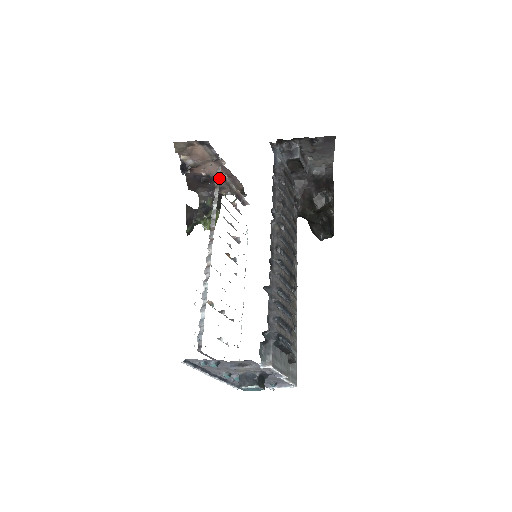
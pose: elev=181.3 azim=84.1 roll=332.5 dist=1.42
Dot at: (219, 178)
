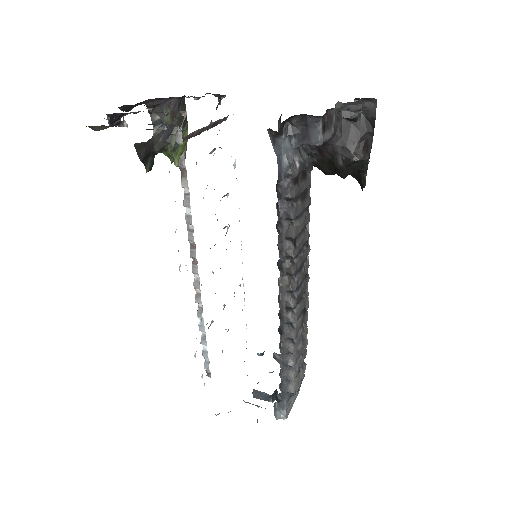
Dot at: (183, 157)
